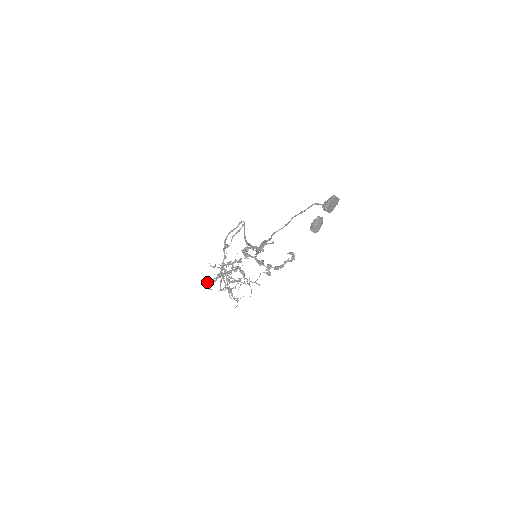
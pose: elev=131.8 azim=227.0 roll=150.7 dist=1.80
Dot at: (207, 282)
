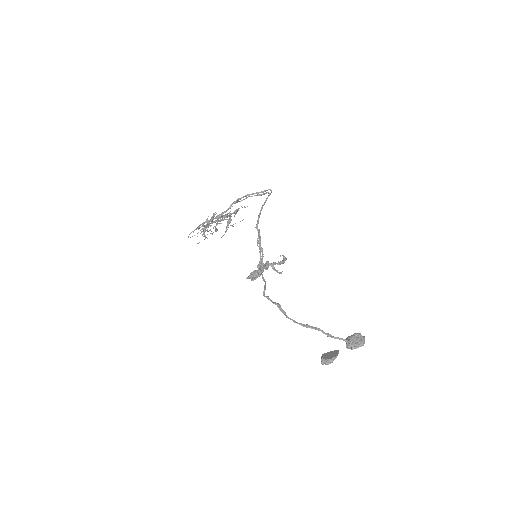
Dot at: (193, 231)
